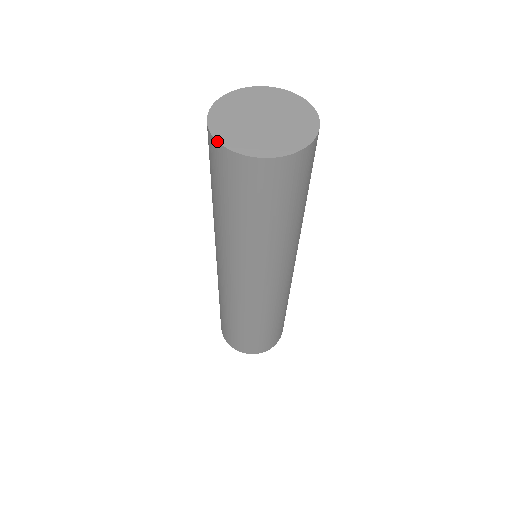
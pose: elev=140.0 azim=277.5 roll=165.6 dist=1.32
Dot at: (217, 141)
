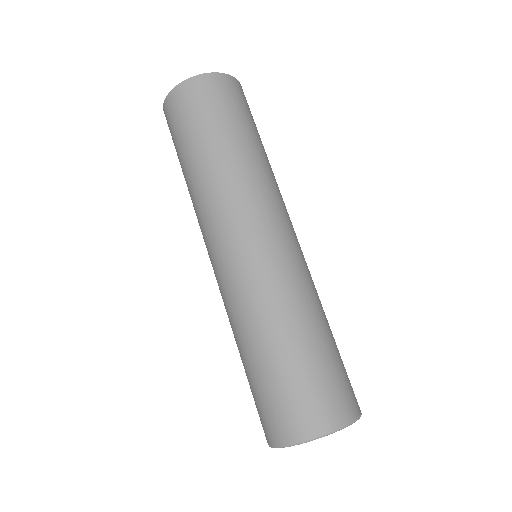
Dot at: (177, 85)
